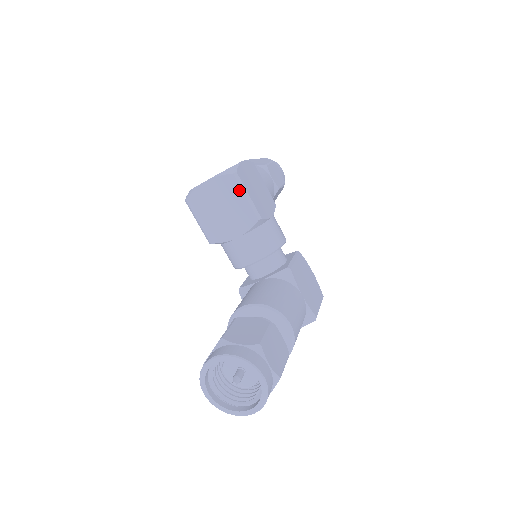
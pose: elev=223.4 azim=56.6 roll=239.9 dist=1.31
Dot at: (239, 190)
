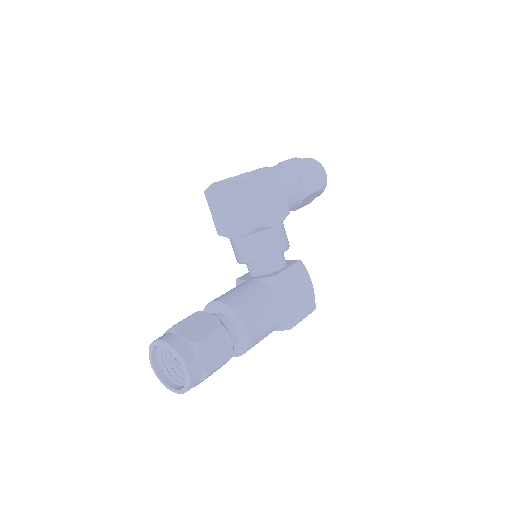
Dot at: (244, 197)
